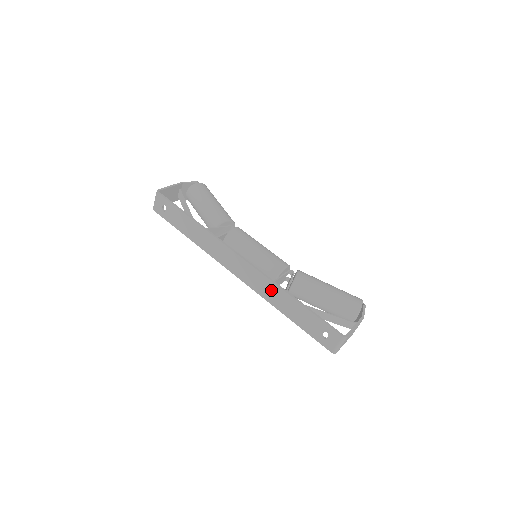
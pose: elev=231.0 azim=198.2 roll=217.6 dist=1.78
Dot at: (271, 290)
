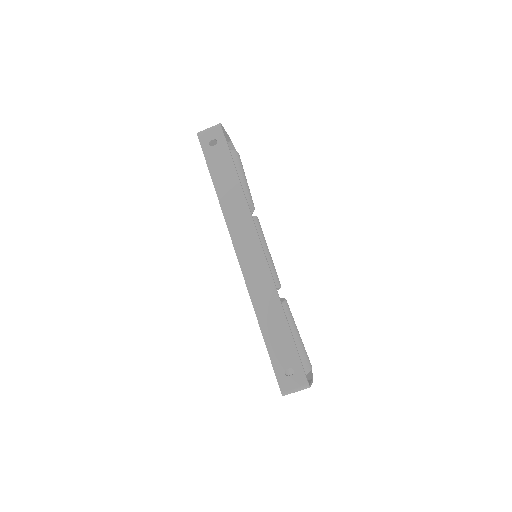
Dot at: (267, 295)
